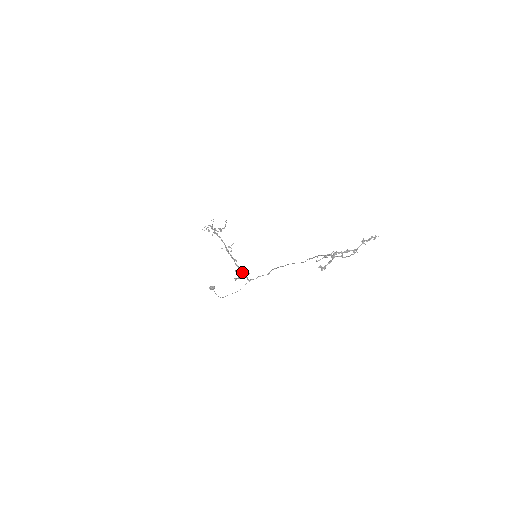
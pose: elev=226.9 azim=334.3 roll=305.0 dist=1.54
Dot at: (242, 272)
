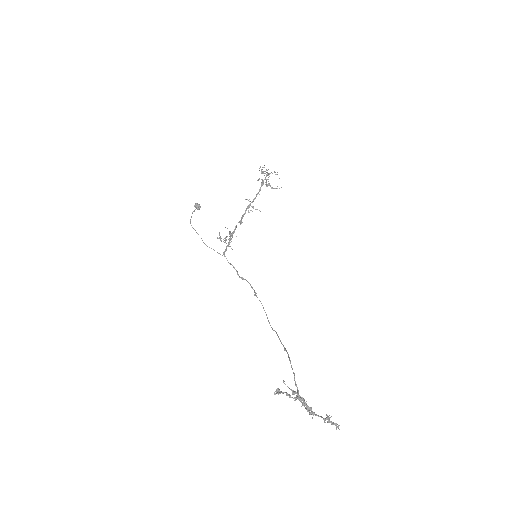
Dot at: (230, 239)
